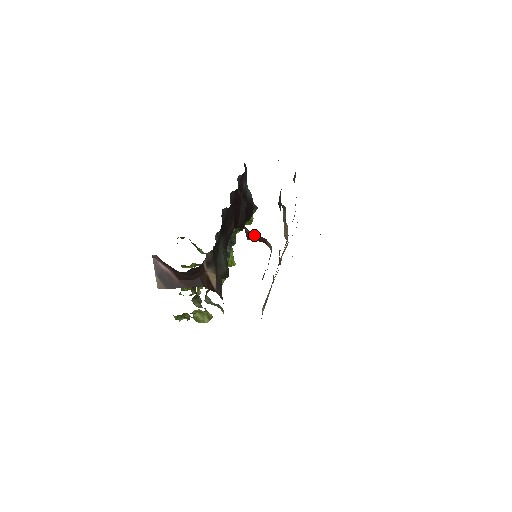
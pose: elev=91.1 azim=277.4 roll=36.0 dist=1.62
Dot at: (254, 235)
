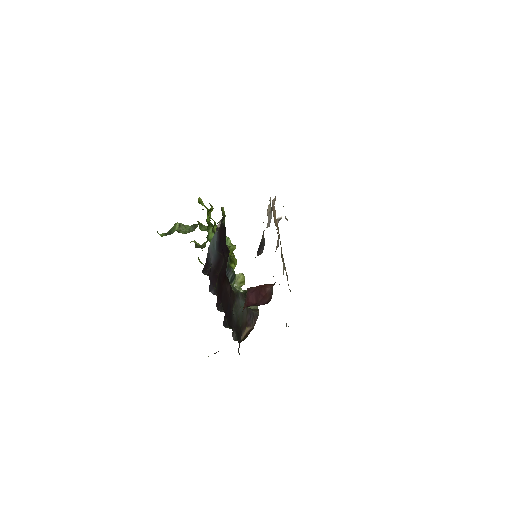
Dot at: occluded
